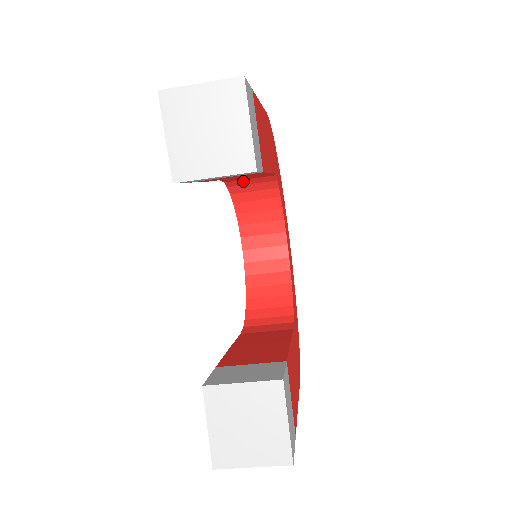
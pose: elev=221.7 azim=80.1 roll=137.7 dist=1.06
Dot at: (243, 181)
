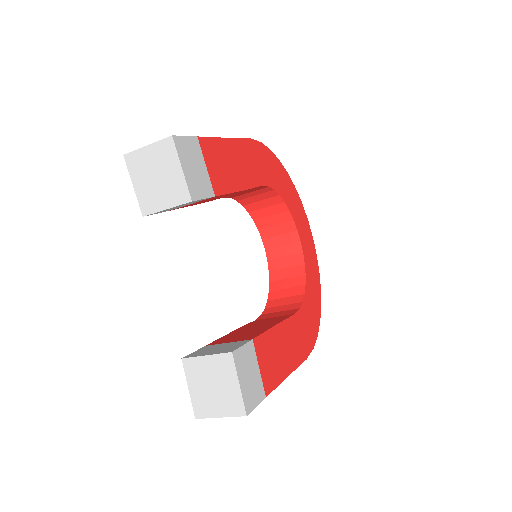
Dot at: (246, 195)
